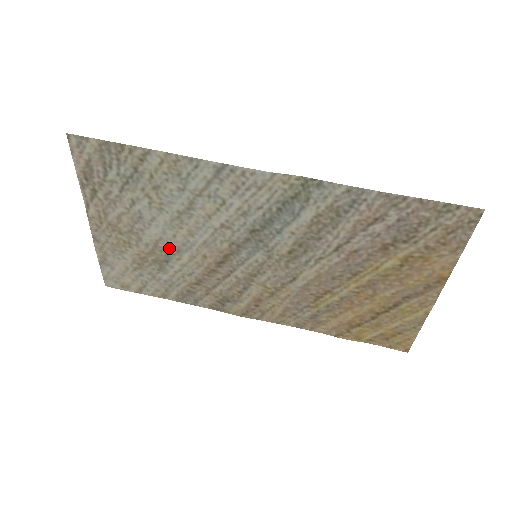
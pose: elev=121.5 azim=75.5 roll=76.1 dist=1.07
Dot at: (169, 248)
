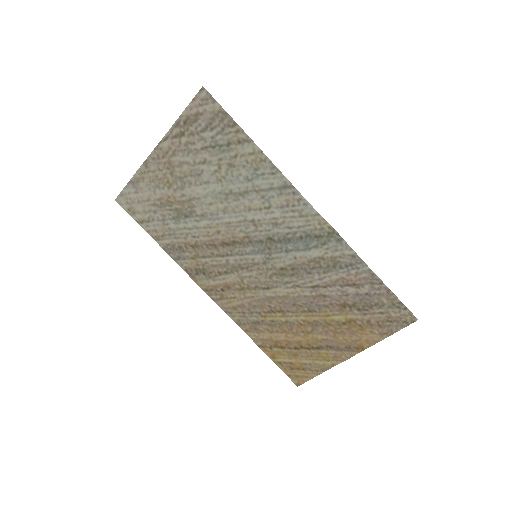
Dot at: (198, 209)
